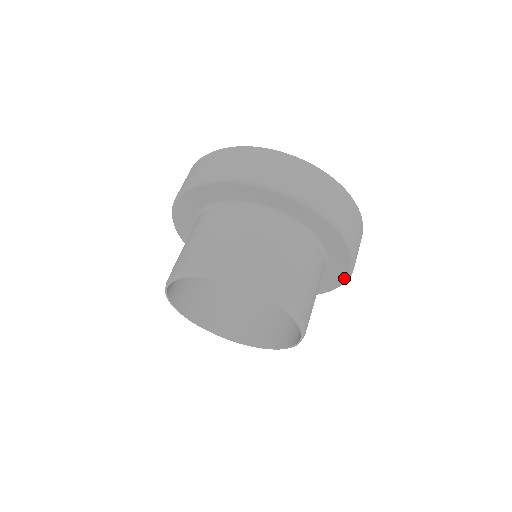
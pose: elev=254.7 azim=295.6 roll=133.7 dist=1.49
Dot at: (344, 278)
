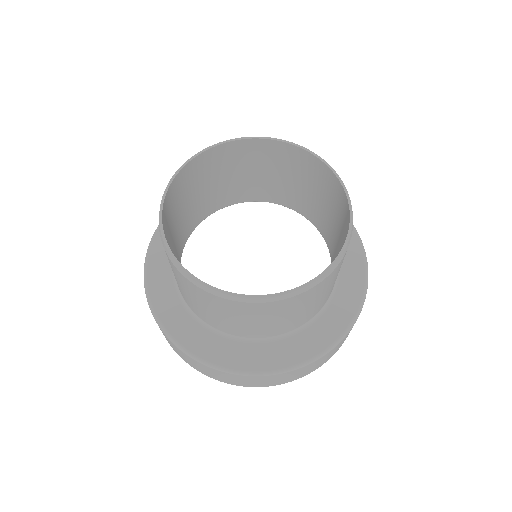
Dot at: (358, 246)
